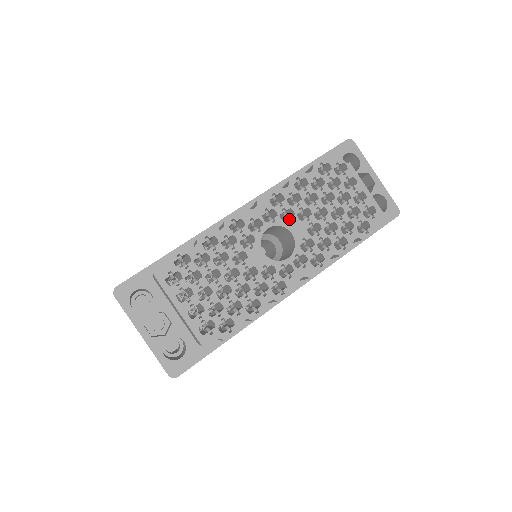
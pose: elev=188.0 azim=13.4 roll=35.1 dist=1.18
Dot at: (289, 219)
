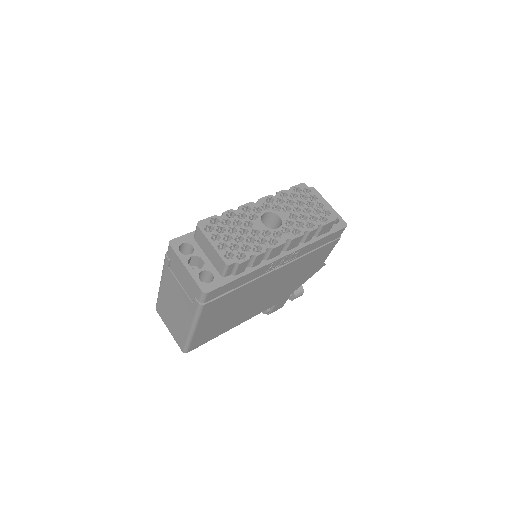
Dot at: (278, 211)
